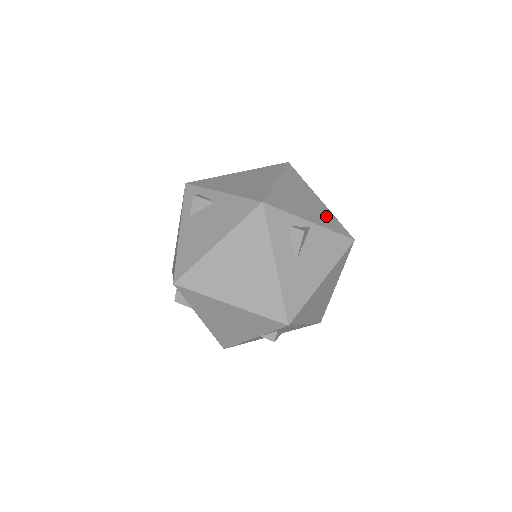
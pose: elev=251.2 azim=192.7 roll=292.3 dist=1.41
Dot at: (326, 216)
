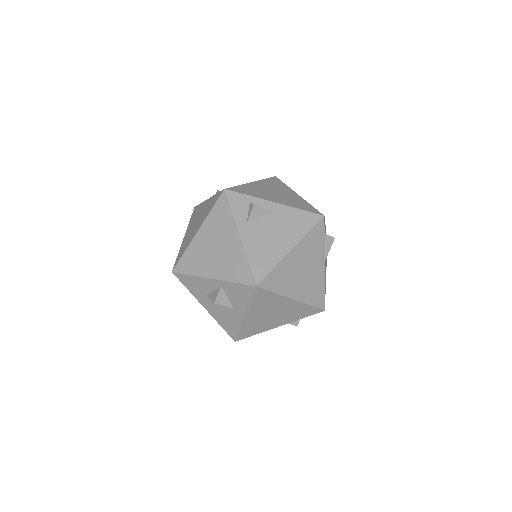
Dot at: occluded
